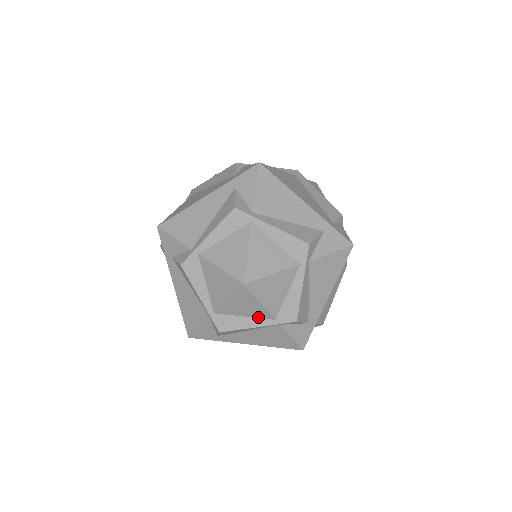
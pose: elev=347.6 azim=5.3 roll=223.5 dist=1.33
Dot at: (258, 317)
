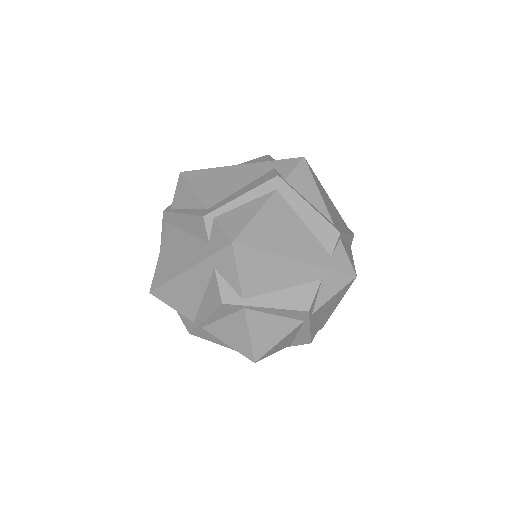
Dot at: occluded
